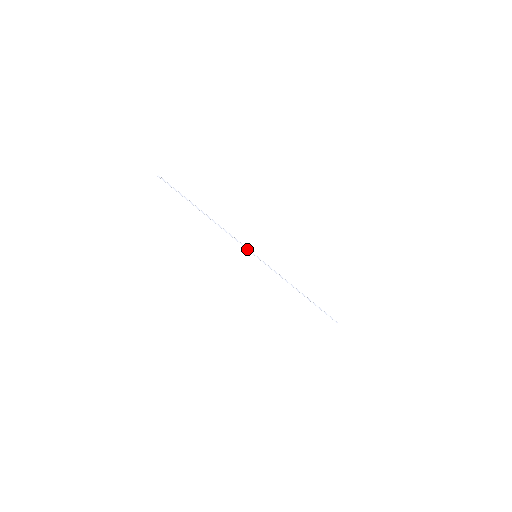
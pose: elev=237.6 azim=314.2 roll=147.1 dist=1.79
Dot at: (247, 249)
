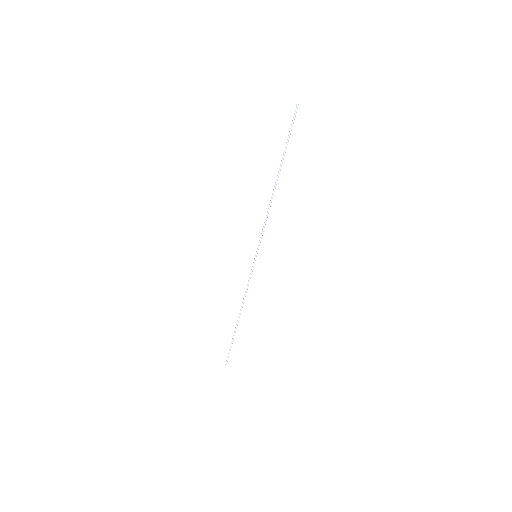
Dot at: (259, 243)
